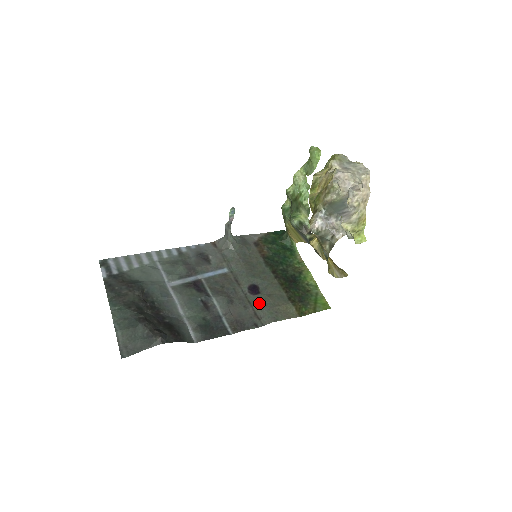
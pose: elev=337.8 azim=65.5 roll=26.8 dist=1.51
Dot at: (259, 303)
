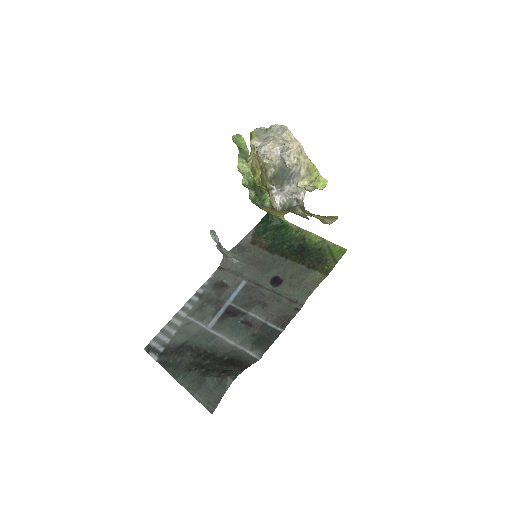
Dot at: (287, 290)
